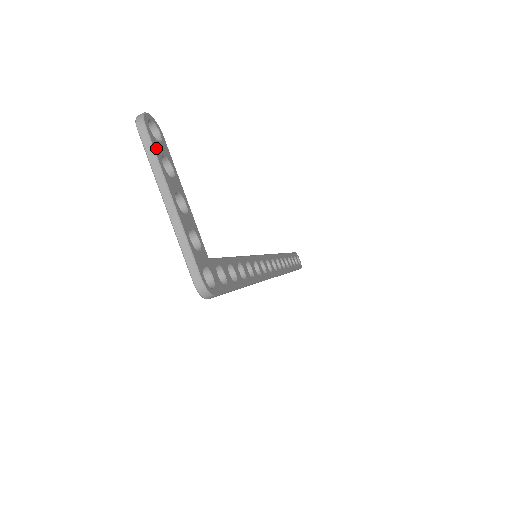
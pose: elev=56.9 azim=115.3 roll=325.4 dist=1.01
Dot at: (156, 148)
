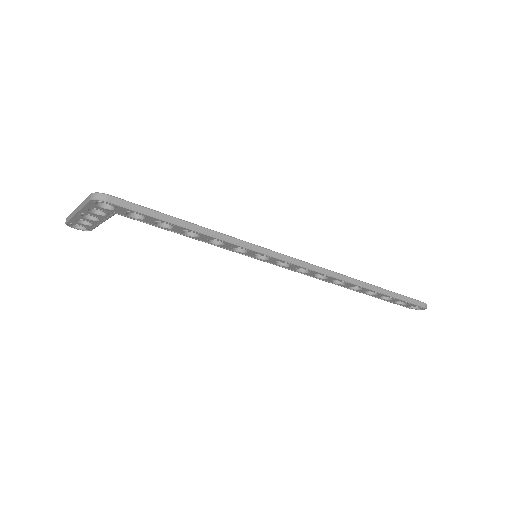
Dot at: occluded
